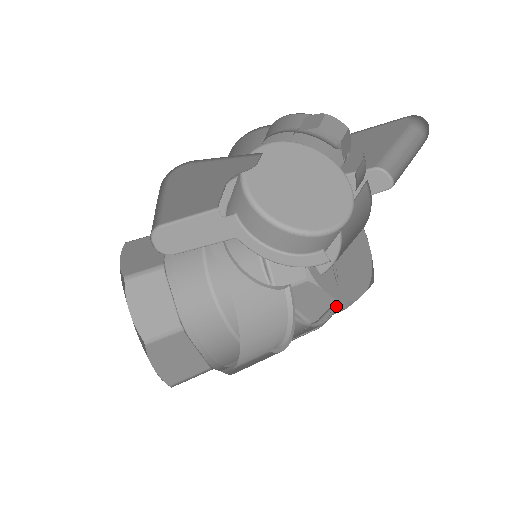
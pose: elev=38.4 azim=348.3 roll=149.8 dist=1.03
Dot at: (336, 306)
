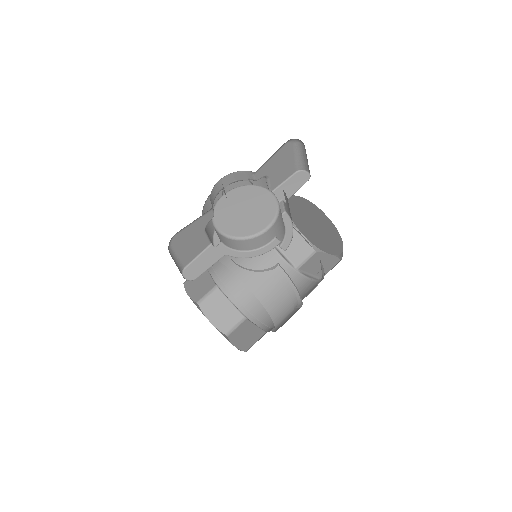
Dot at: (336, 260)
